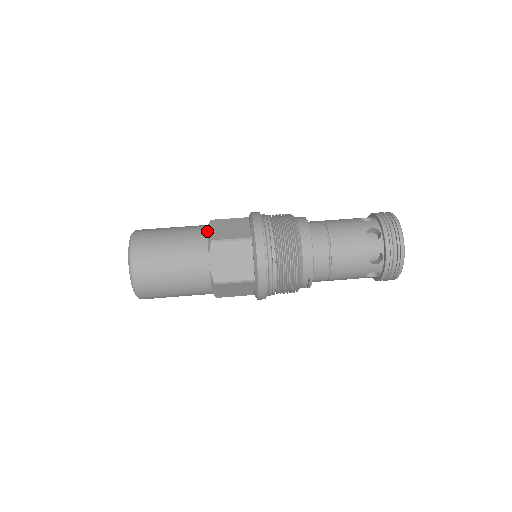
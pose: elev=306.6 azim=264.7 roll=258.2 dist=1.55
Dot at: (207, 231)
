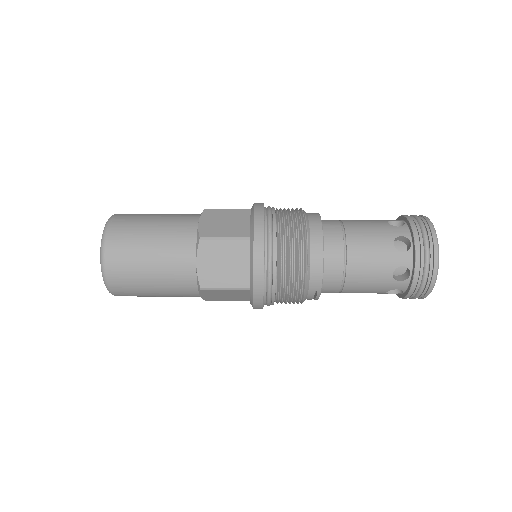
Dot at: (197, 224)
